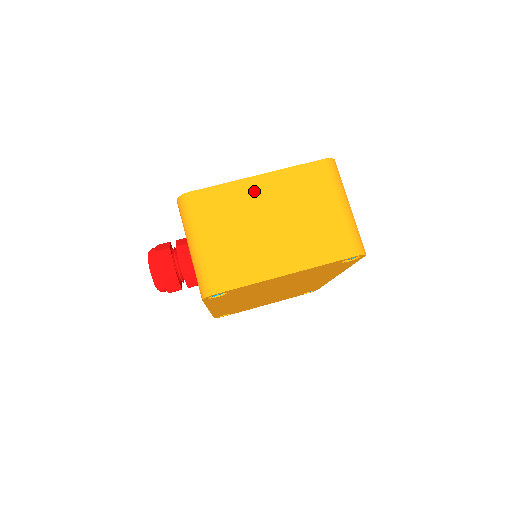
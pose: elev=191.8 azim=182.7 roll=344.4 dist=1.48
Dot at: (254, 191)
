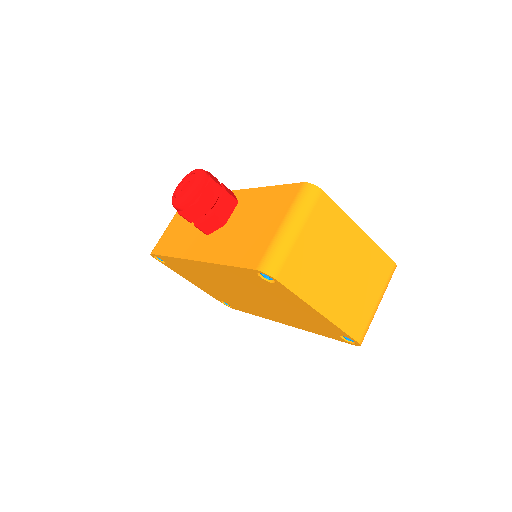
Dot at: (352, 237)
